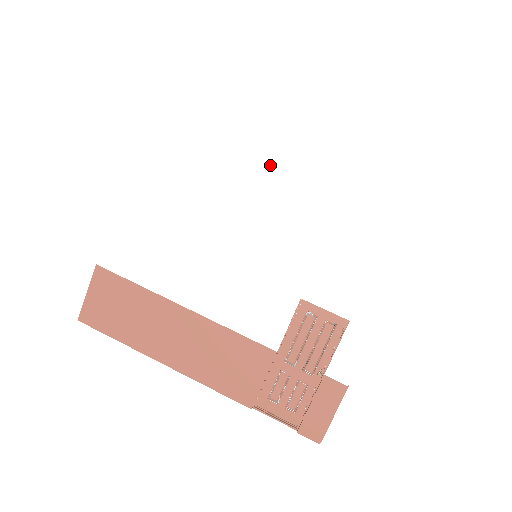
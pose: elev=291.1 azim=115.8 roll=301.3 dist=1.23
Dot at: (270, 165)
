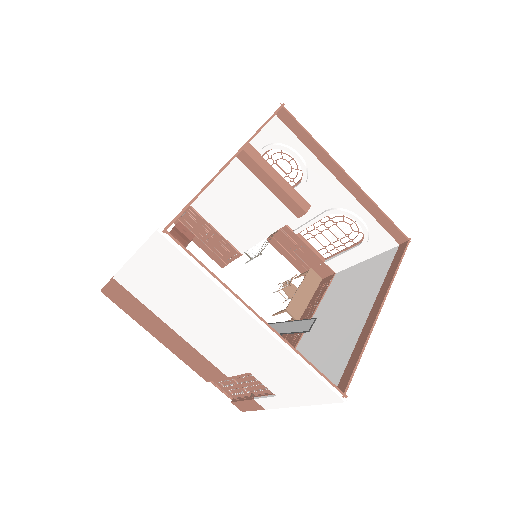
Dot at: (248, 318)
